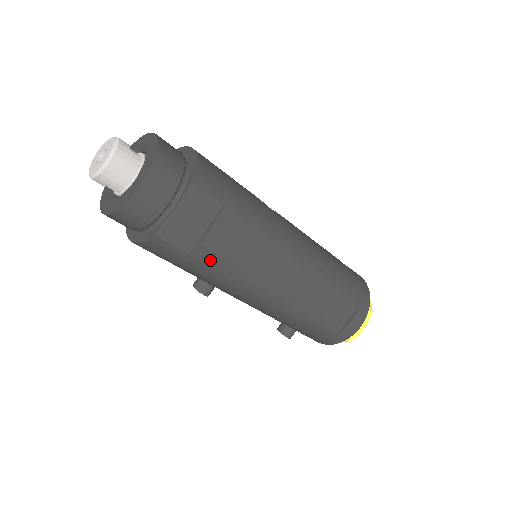
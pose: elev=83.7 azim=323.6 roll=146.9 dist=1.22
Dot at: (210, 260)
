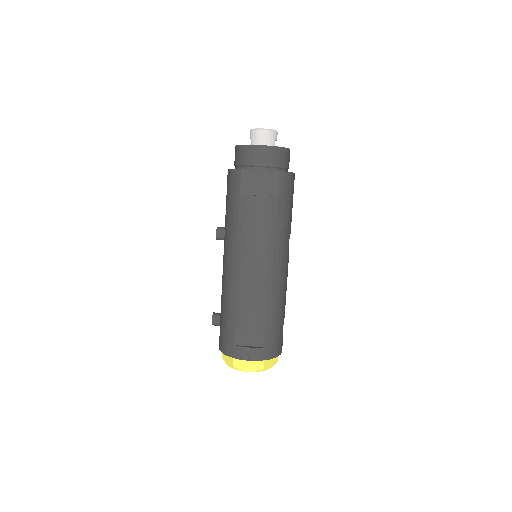
Dot at: (243, 209)
